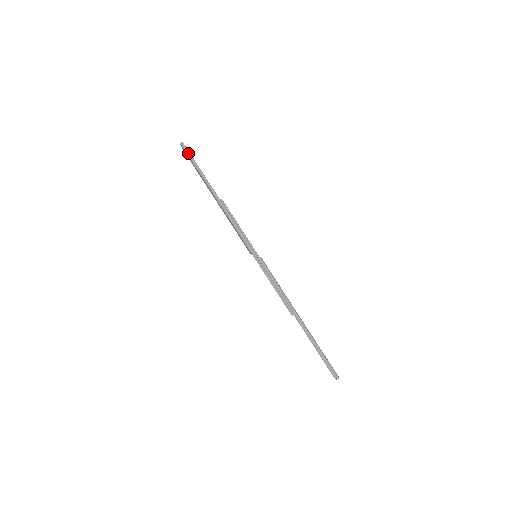
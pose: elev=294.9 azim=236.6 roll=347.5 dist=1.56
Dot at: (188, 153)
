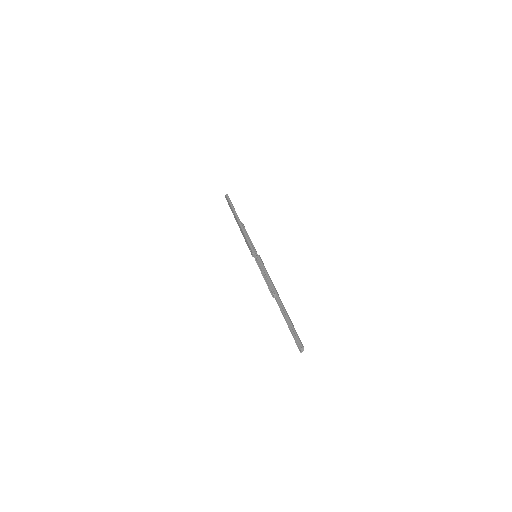
Dot at: (229, 199)
